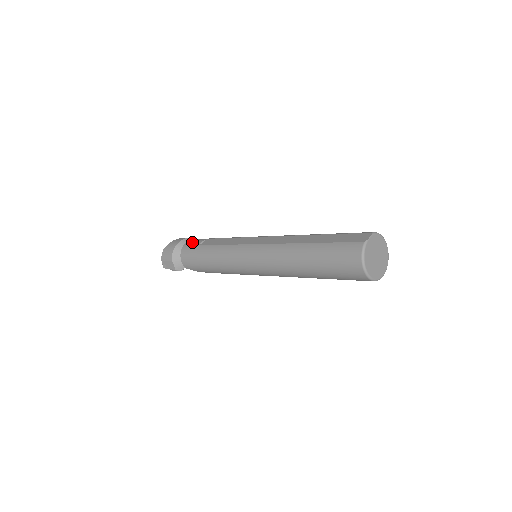
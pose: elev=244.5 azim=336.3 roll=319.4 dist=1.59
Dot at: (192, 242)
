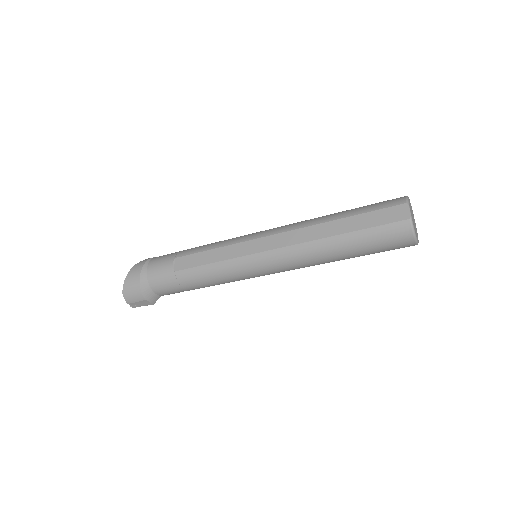
Dot at: (157, 270)
